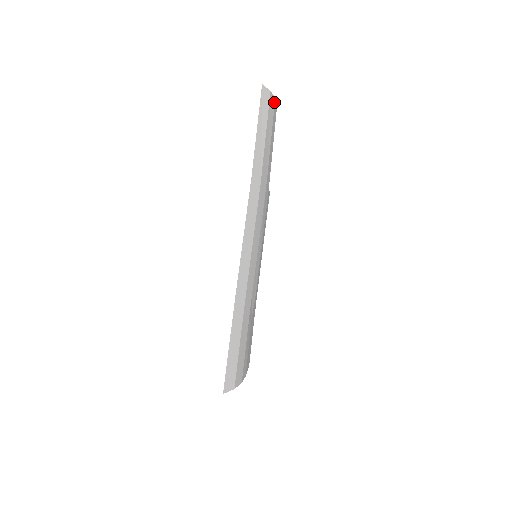
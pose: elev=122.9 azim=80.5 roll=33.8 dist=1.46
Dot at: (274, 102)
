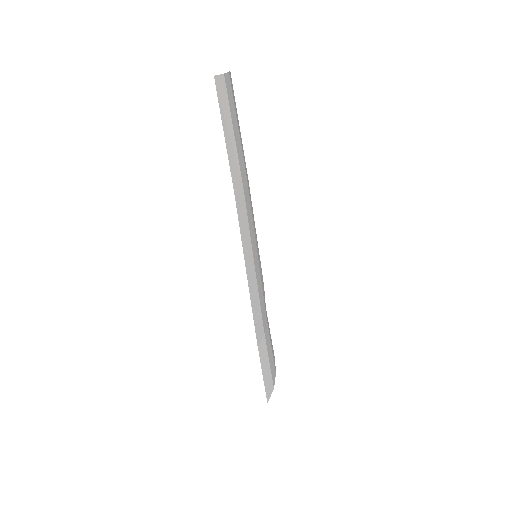
Dot at: (229, 78)
